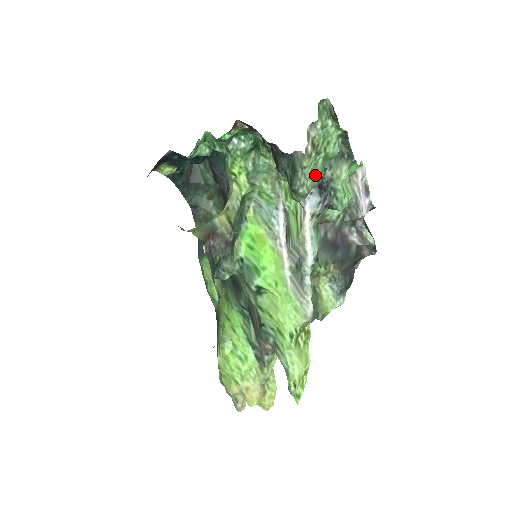
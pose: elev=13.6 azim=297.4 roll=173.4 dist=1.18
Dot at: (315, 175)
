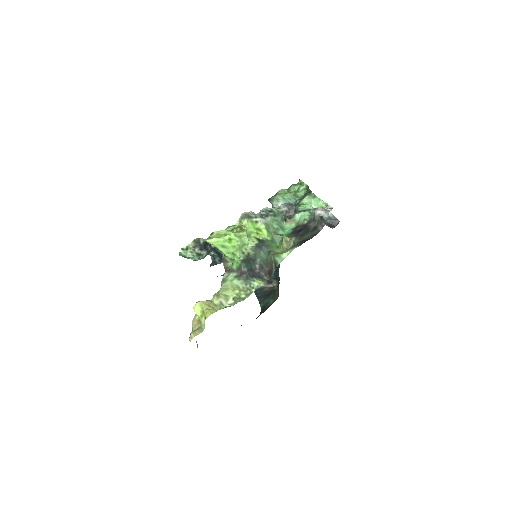
Dot at: (283, 195)
